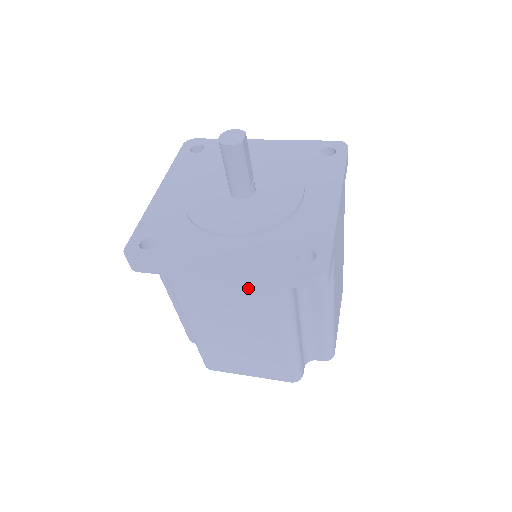
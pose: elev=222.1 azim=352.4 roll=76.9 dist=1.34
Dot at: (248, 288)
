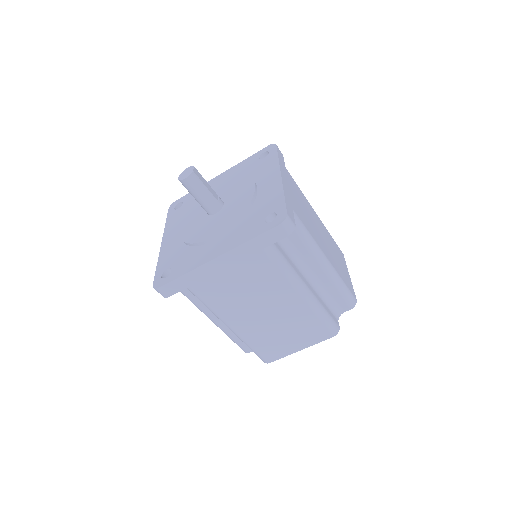
Dot at: (246, 264)
